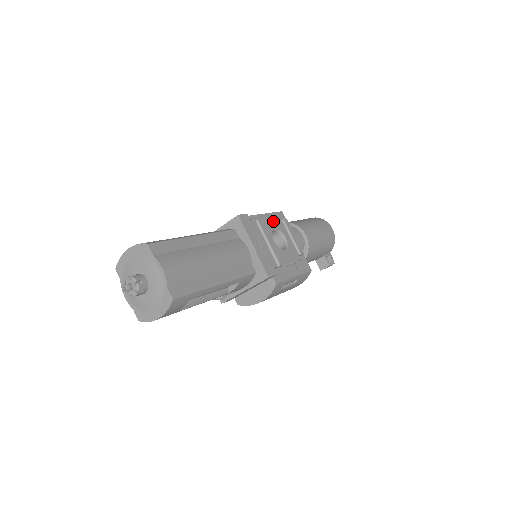
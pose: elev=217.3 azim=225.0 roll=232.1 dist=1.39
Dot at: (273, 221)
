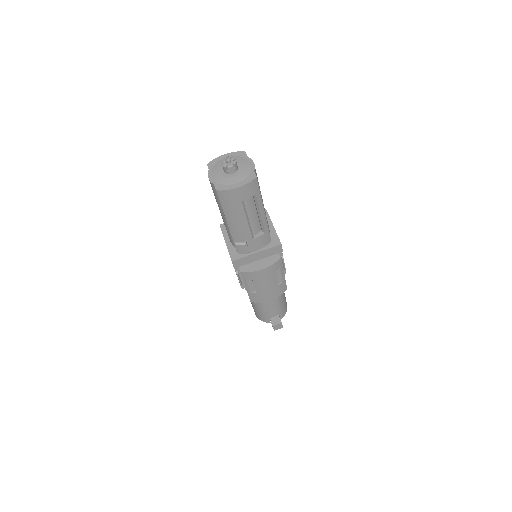
Dot at: occluded
